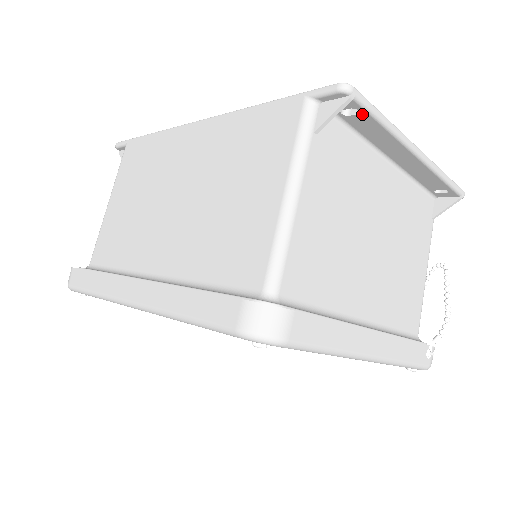
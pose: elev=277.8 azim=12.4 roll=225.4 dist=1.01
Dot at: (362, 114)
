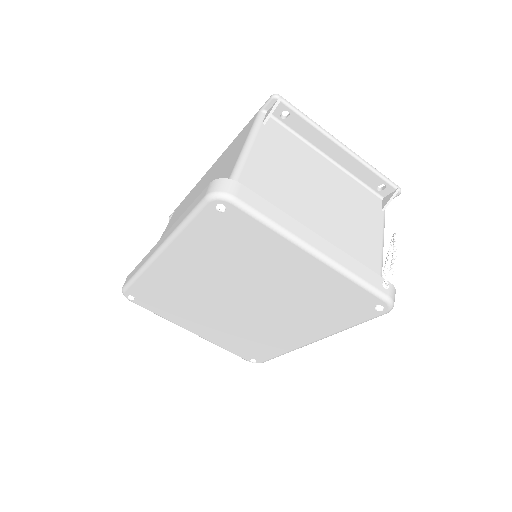
Dot at: (292, 114)
